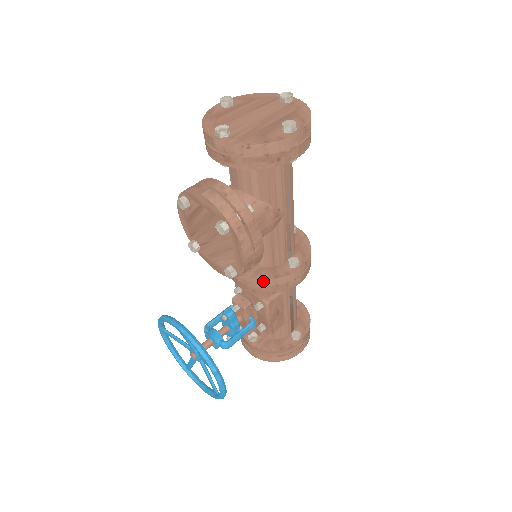
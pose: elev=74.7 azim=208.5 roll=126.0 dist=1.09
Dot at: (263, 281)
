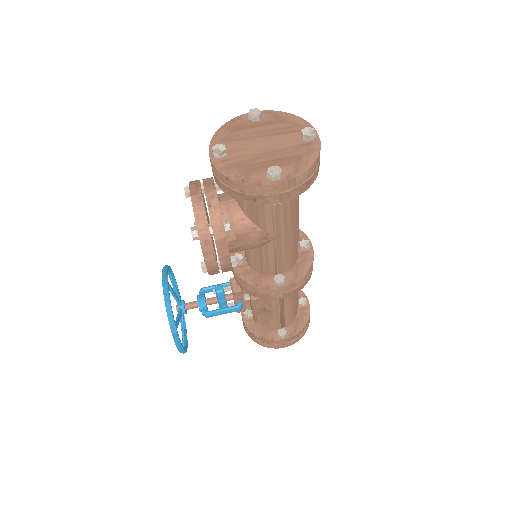
Dot at: (245, 283)
